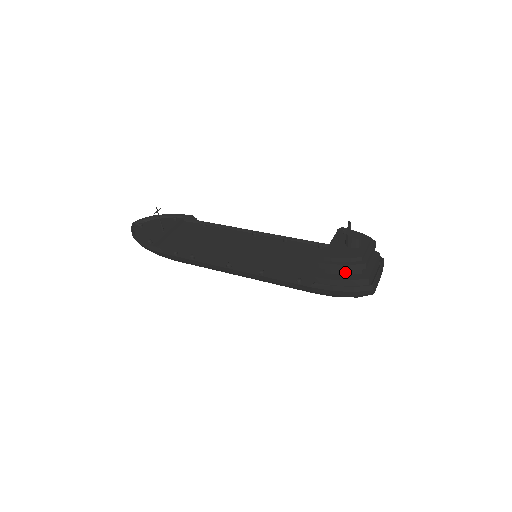
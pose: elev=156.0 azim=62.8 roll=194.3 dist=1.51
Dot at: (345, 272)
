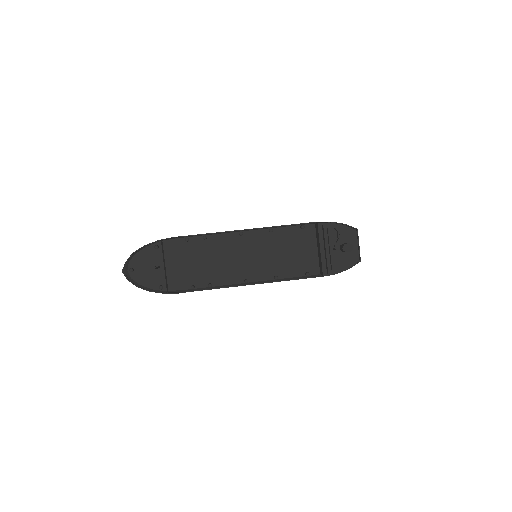
Dot at: occluded
